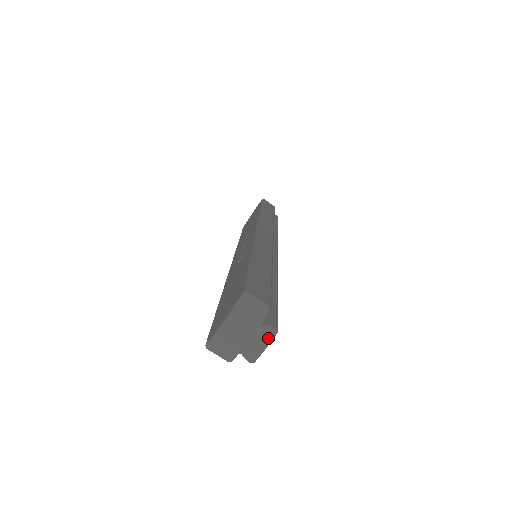
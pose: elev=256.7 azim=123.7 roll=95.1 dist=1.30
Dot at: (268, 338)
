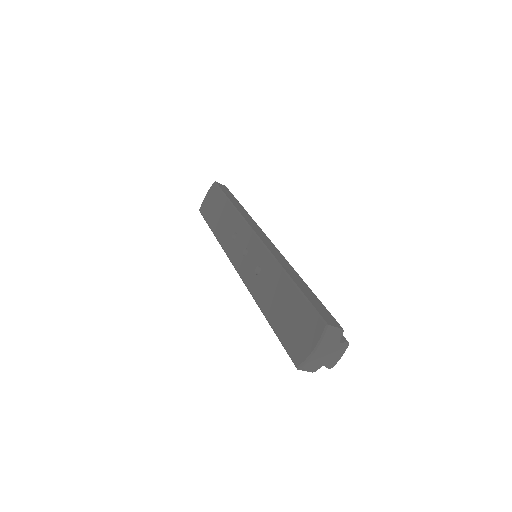
Dot at: (343, 350)
